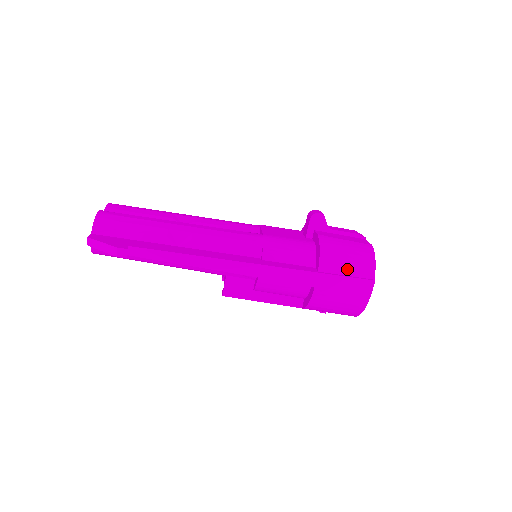
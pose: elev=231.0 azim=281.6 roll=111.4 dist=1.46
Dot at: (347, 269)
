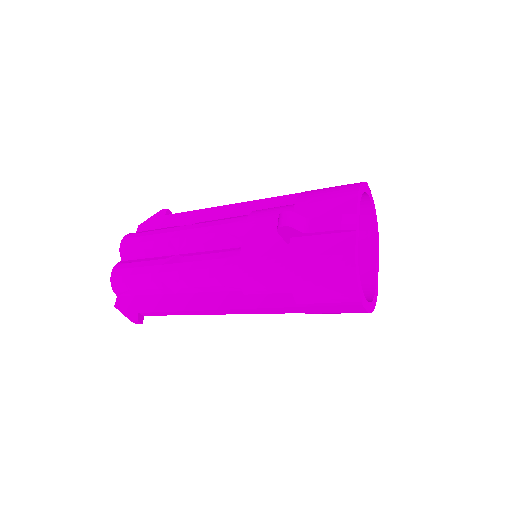
Dot at: (326, 297)
